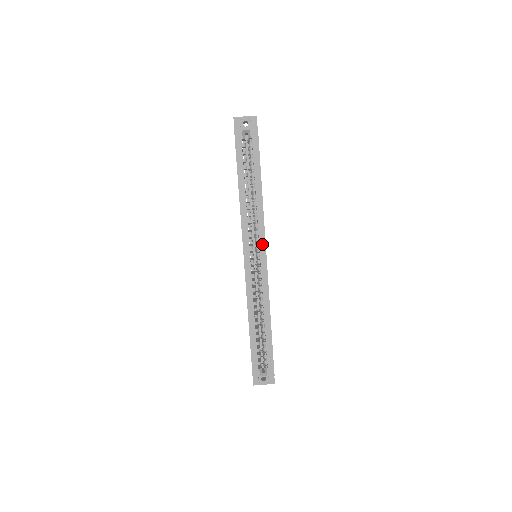
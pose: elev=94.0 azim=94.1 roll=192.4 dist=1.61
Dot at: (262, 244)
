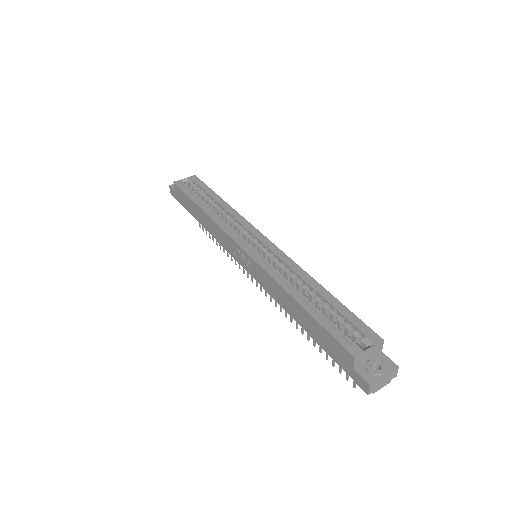
Dot at: (253, 231)
